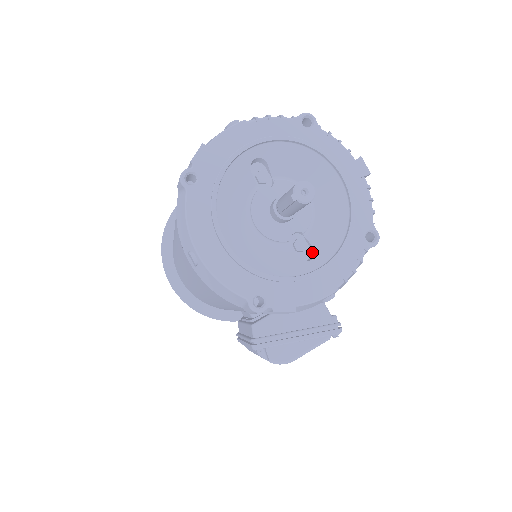
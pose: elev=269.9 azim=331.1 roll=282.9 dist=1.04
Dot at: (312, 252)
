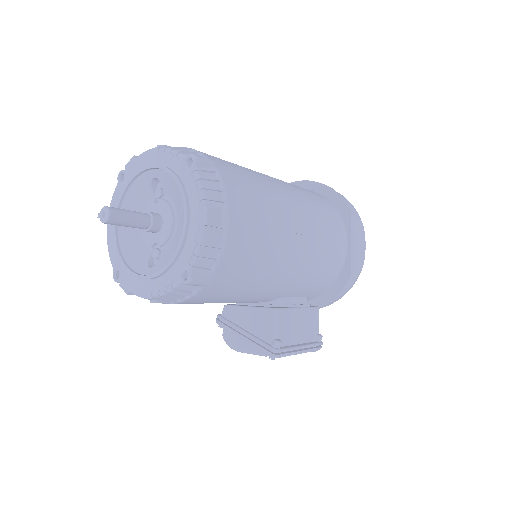
Dot at: occluded
